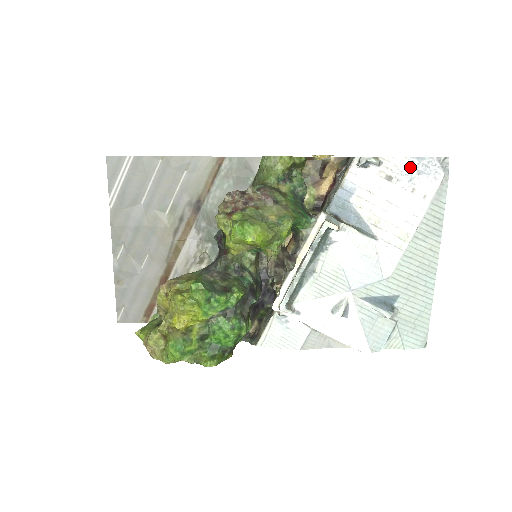
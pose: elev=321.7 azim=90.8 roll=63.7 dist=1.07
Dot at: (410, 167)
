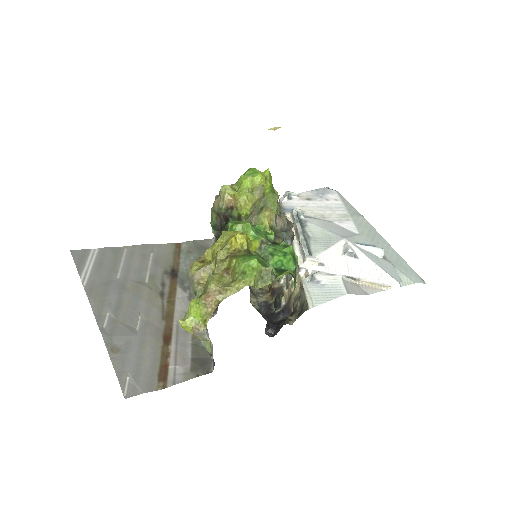
Dot at: (315, 193)
